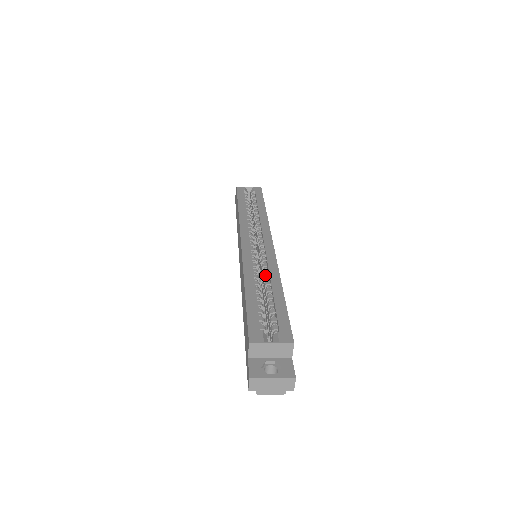
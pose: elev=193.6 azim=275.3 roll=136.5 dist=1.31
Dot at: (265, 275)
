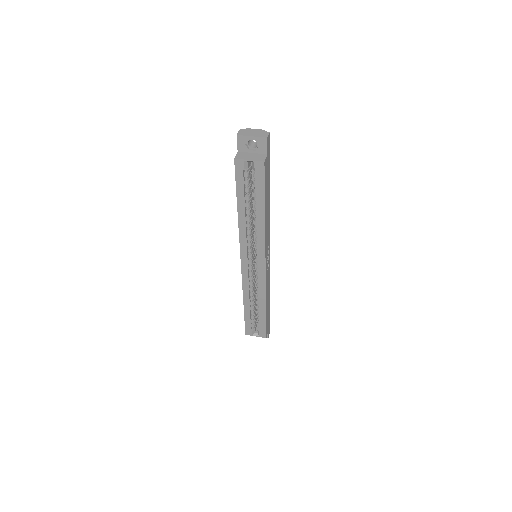
Dot at: (257, 295)
